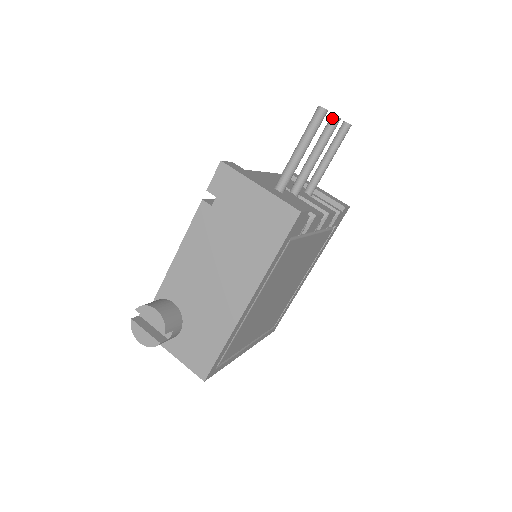
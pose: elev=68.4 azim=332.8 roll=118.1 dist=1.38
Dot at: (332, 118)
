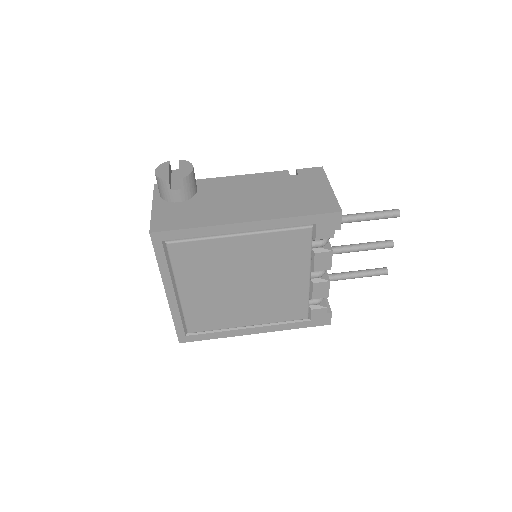
Dot at: (390, 240)
